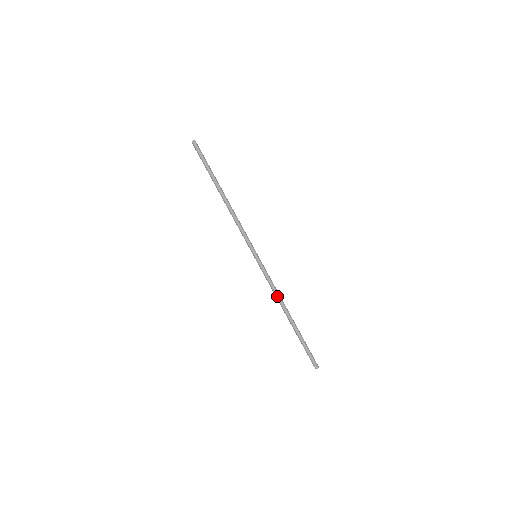
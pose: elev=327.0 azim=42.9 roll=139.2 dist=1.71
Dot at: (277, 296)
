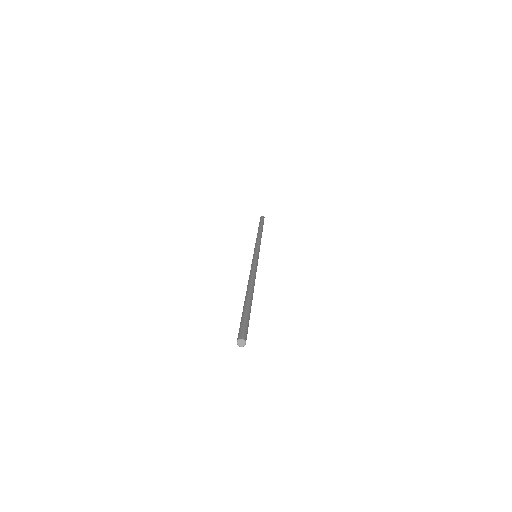
Dot at: (249, 276)
